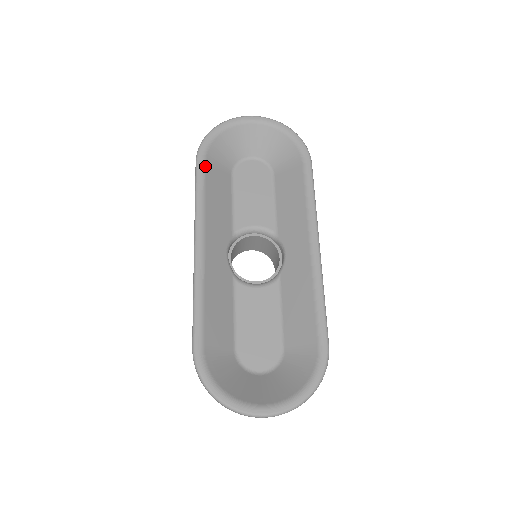
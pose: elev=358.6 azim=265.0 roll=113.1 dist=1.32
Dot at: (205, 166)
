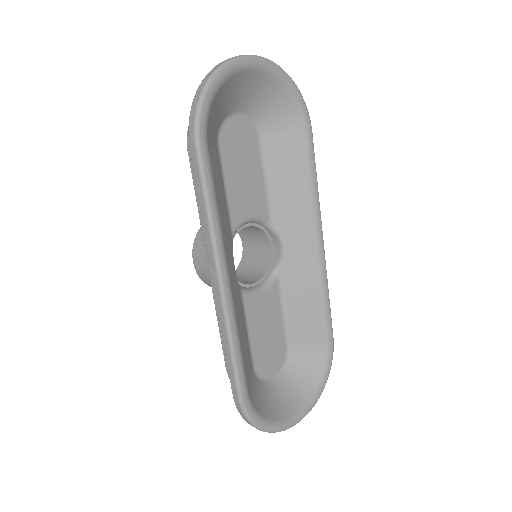
Dot at: (209, 156)
